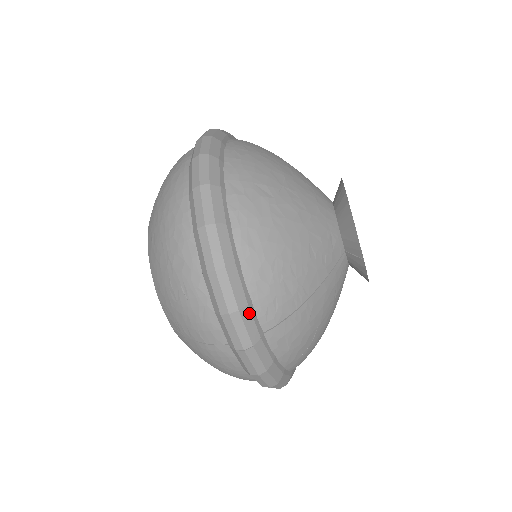
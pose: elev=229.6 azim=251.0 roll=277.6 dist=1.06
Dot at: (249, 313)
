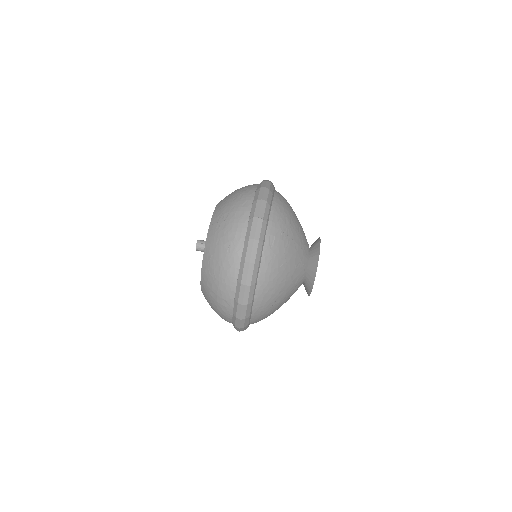
Dot at: (269, 208)
